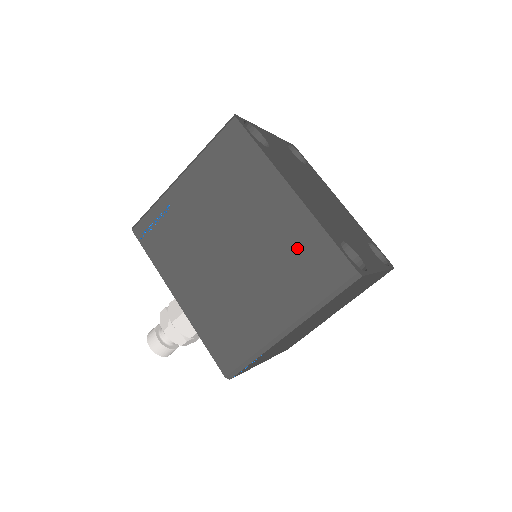
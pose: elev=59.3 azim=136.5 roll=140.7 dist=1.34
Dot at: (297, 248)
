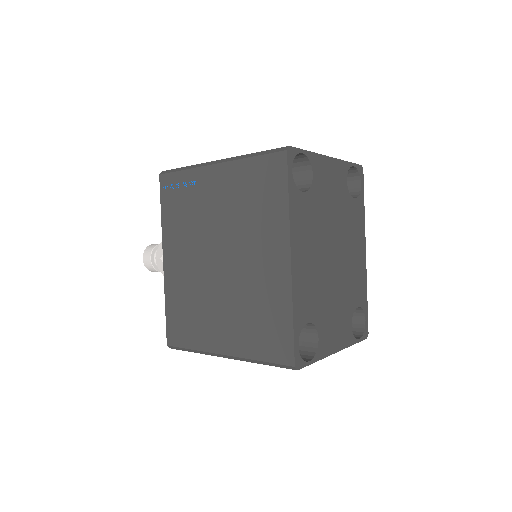
Dot at: (265, 307)
